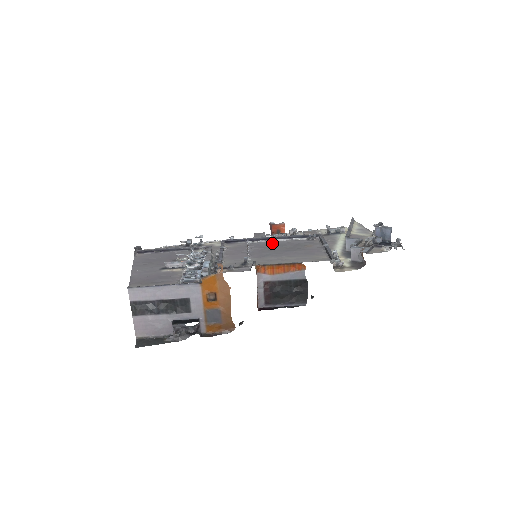
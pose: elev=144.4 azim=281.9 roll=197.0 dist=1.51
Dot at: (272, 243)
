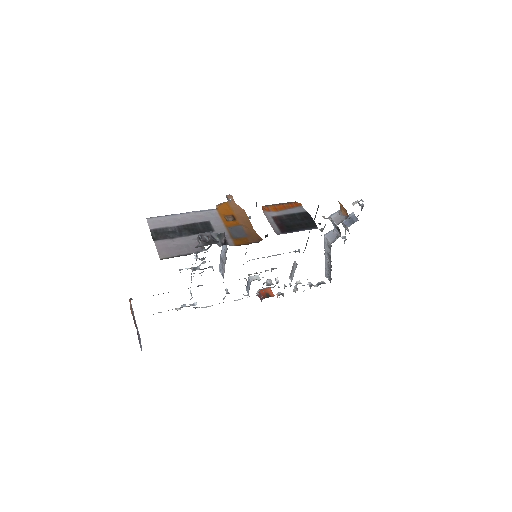
Dot at: occluded
